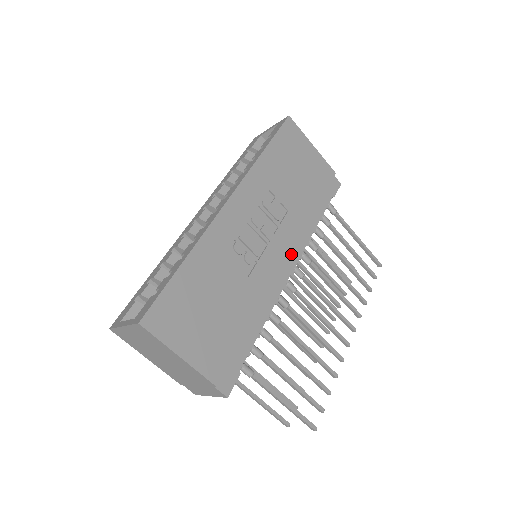
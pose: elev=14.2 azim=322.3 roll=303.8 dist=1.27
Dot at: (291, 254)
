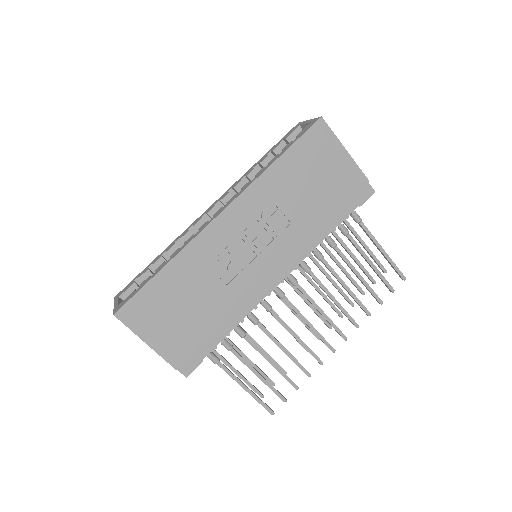
Dot at: (285, 265)
